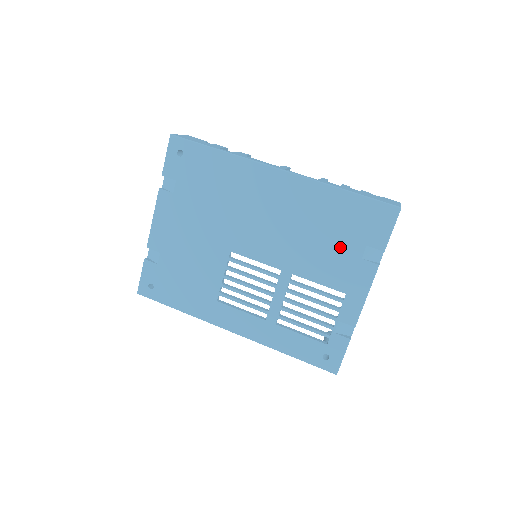
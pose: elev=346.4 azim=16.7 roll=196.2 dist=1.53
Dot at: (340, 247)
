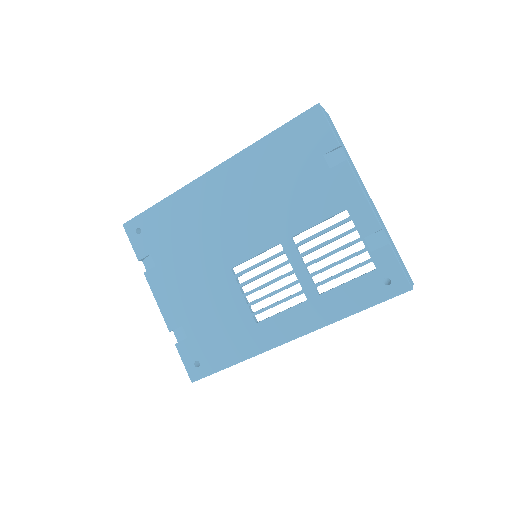
Dot at: (305, 178)
